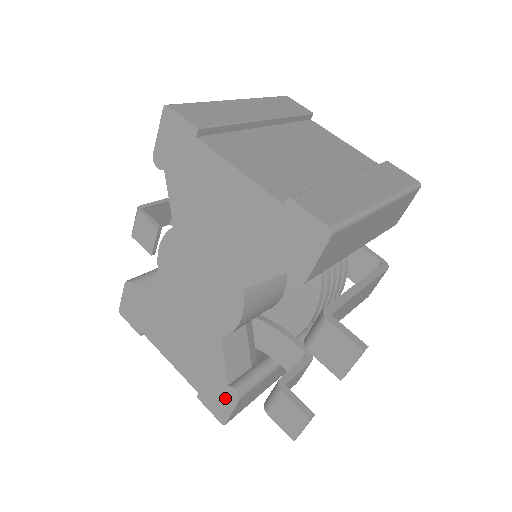
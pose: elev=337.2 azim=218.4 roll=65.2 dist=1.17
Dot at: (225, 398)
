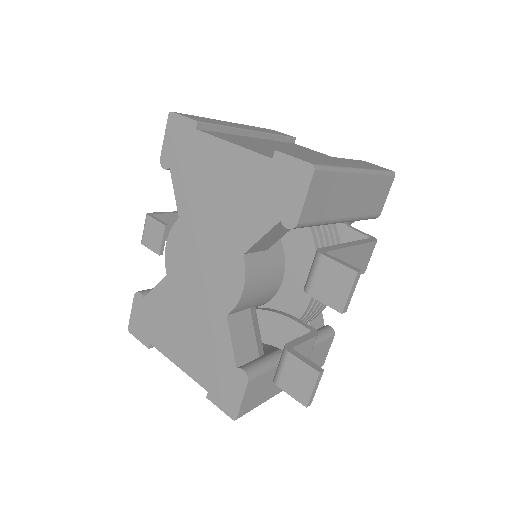
Dot at: (234, 385)
